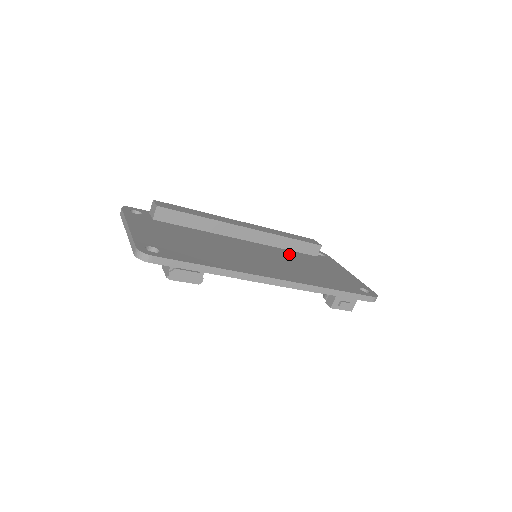
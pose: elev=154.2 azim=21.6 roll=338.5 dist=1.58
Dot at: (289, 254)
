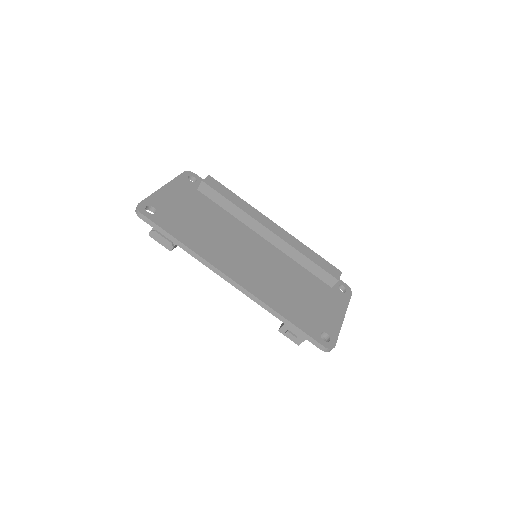
Dot at: (296, 270)
